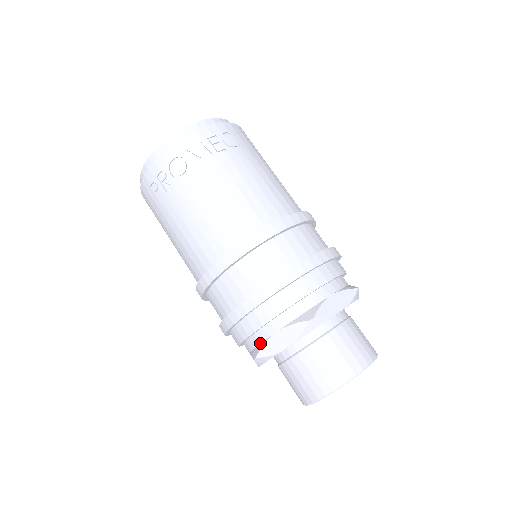
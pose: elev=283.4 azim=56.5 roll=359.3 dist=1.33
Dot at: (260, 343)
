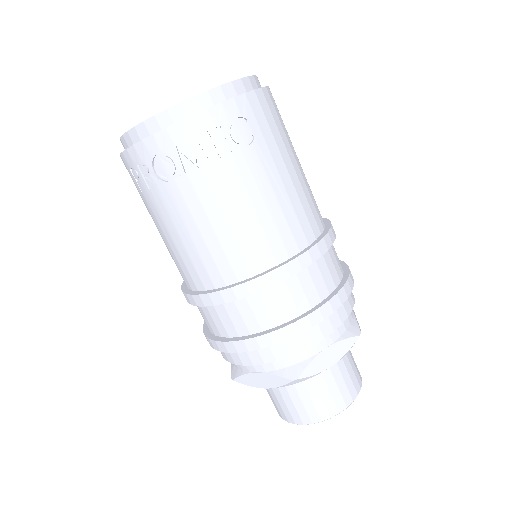
Dot at: (240, 369)
